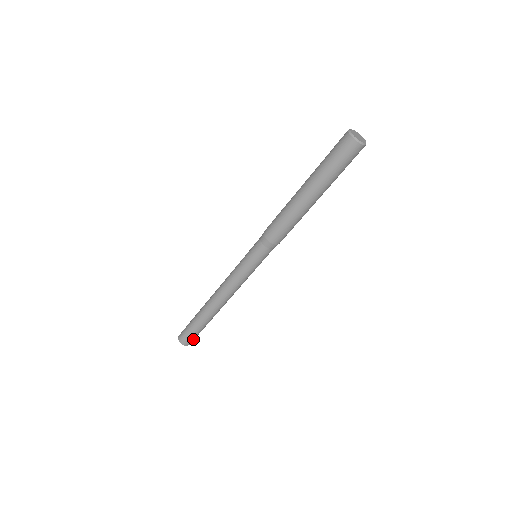
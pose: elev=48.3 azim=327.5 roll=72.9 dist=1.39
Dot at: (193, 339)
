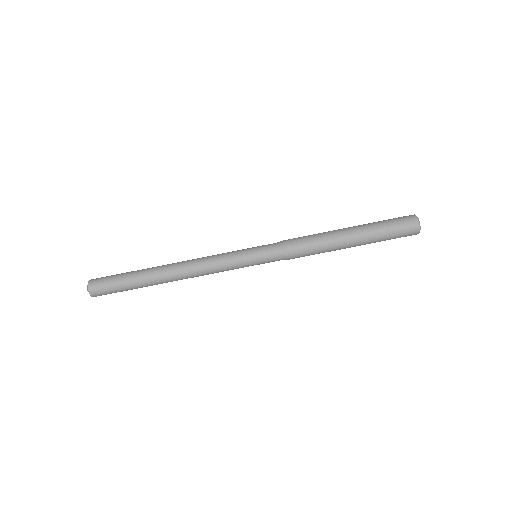
Dot at: (104, 290)
